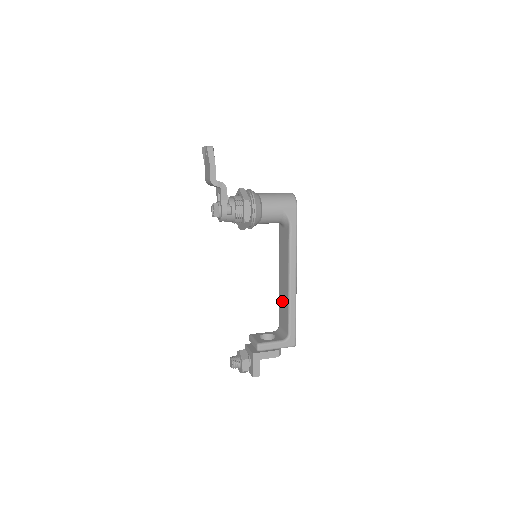
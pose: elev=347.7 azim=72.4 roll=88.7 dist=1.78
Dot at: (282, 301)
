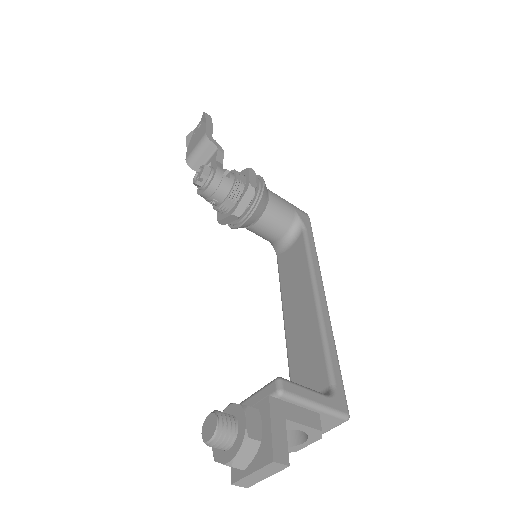
Dot at: (299, 348)
